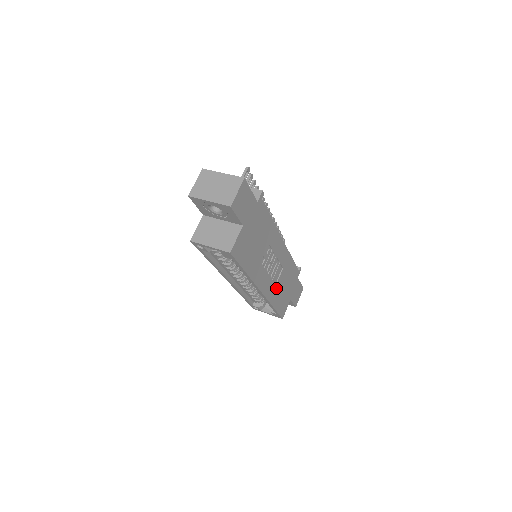
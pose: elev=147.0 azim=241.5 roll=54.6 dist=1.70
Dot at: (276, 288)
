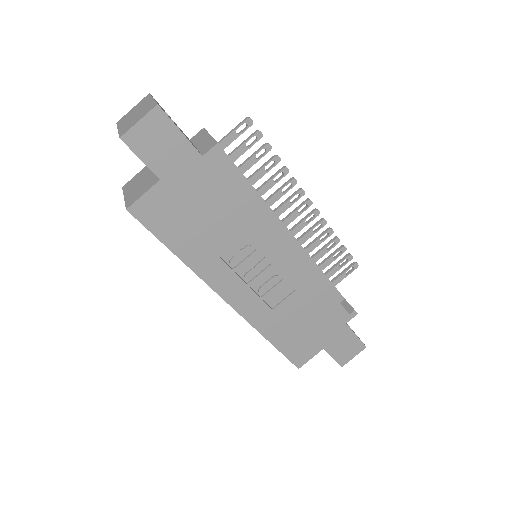
Dot at: (275, 314)
